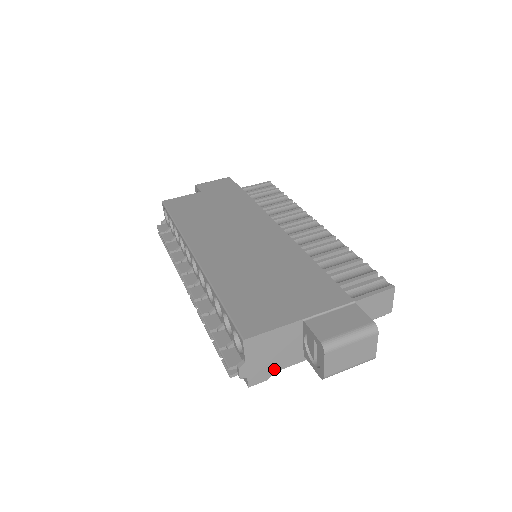
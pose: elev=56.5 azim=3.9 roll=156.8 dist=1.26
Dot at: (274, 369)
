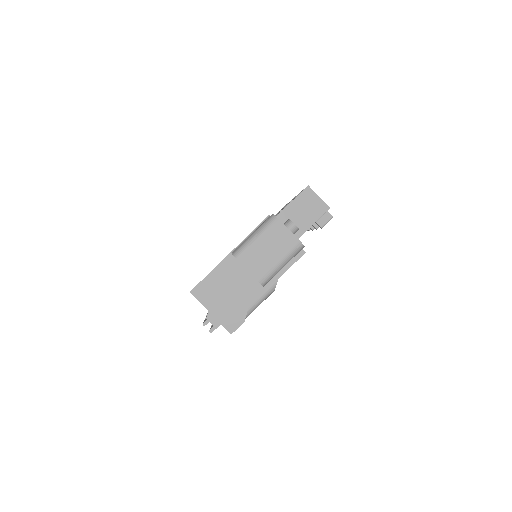
Dot at: (243, 308)
